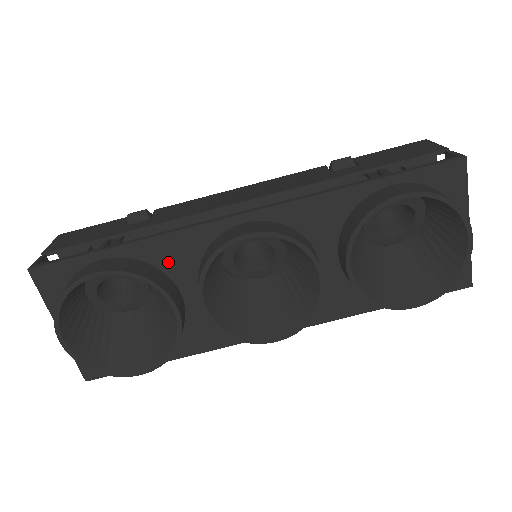
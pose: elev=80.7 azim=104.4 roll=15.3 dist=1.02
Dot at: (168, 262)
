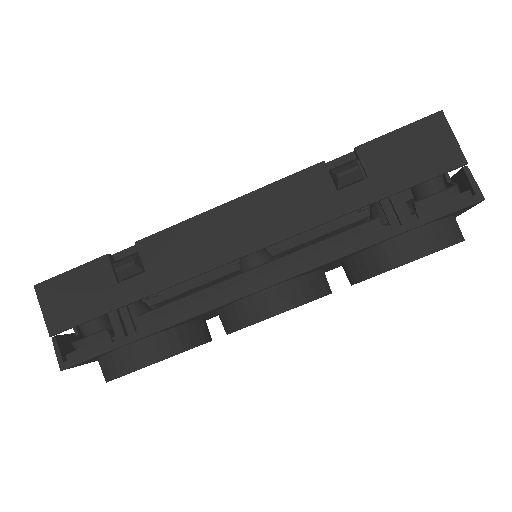
Dot at: occluded
